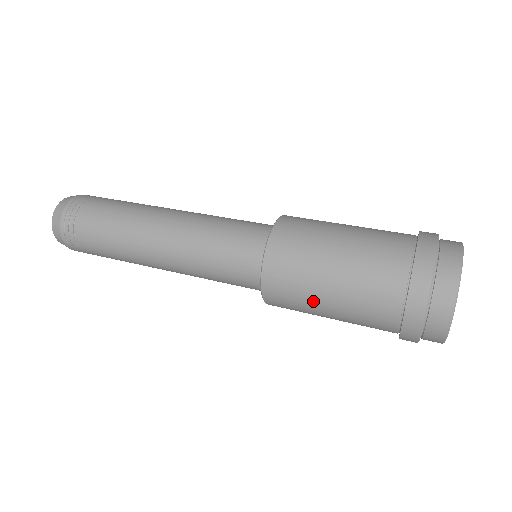
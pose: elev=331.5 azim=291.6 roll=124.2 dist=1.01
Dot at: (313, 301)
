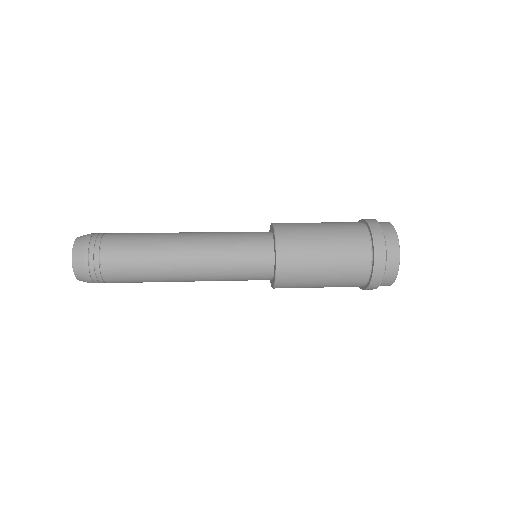
Dot at: (313, 237)
